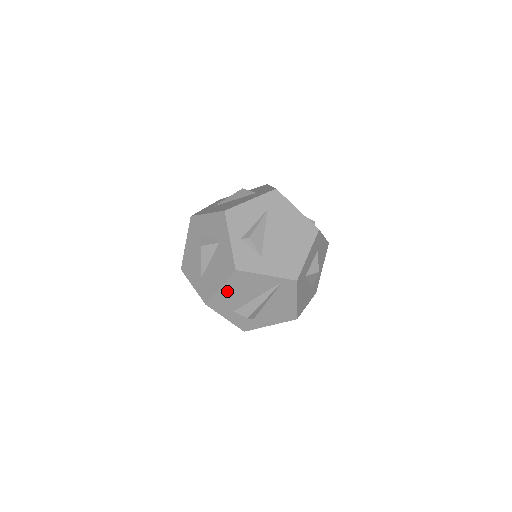
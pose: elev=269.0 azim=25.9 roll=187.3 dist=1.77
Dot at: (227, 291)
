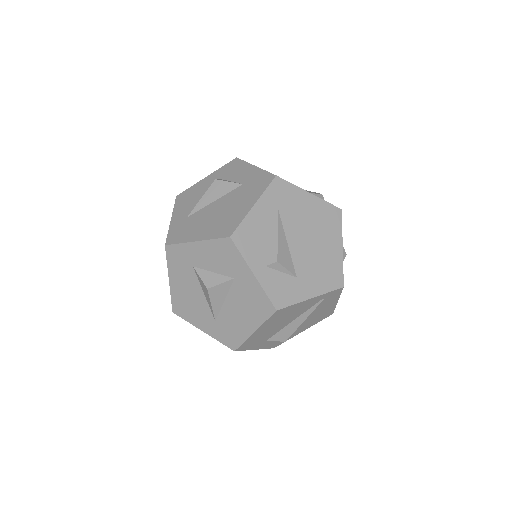
Dot at: (262, 330)
